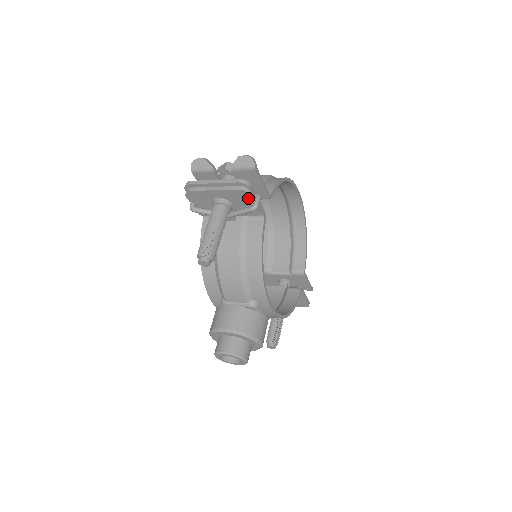
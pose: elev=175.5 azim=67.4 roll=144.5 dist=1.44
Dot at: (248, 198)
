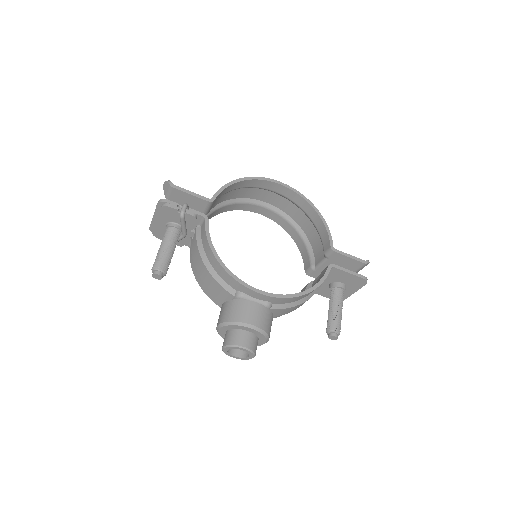
Dot at: (173, 210)
